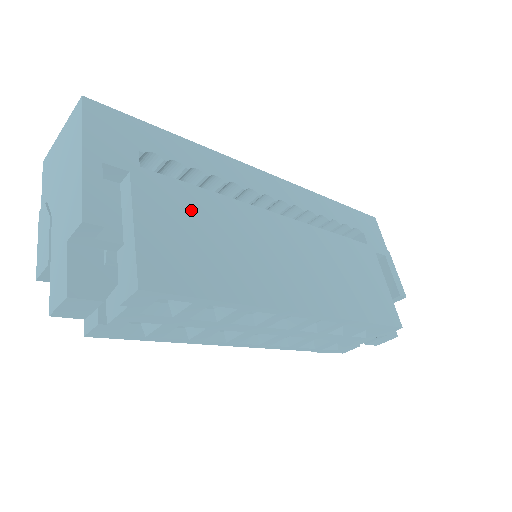
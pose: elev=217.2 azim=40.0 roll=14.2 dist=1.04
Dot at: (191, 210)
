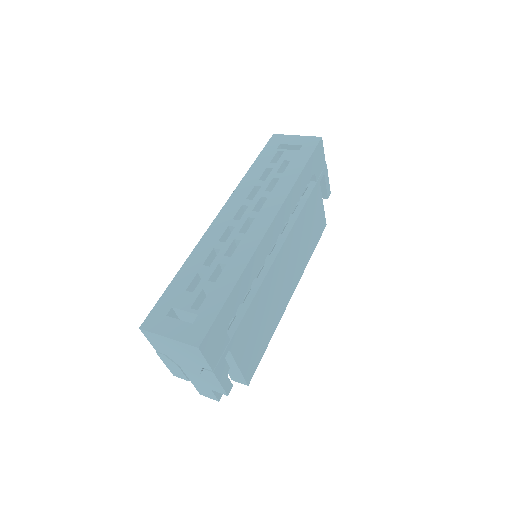
Dot at: (251, 324)
